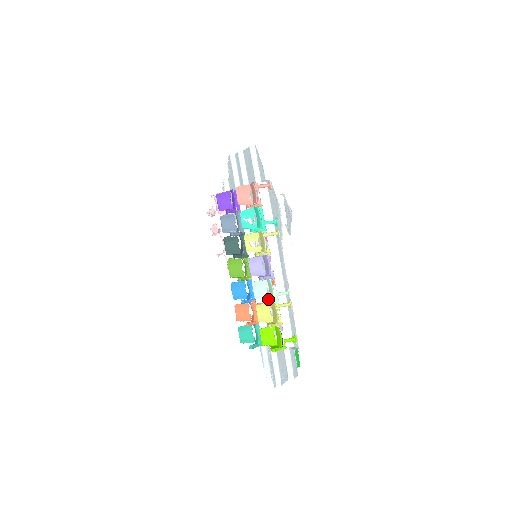
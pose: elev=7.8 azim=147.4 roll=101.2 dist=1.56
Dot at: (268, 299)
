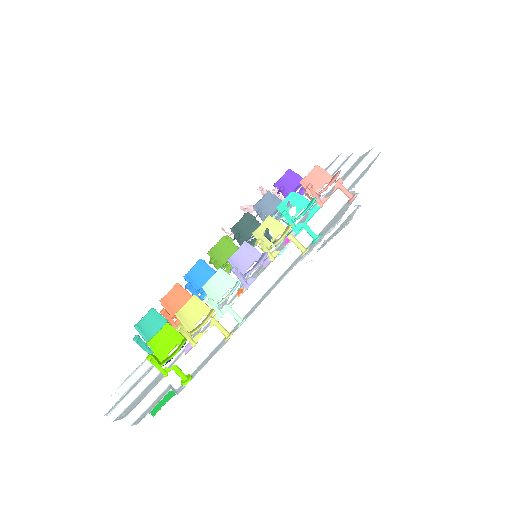
Dot at: occluded
